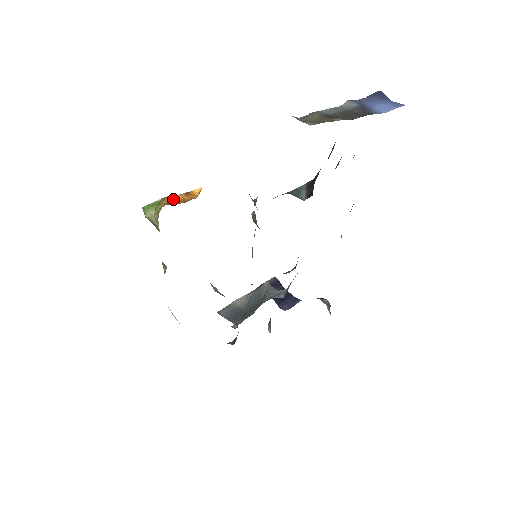
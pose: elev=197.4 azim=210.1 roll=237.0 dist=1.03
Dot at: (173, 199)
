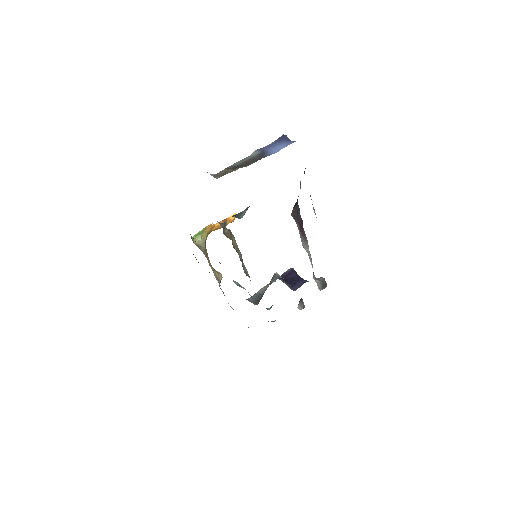
Dot at: (214, 227)
